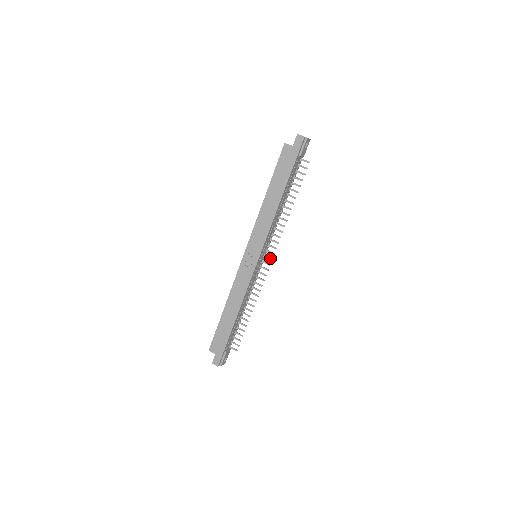
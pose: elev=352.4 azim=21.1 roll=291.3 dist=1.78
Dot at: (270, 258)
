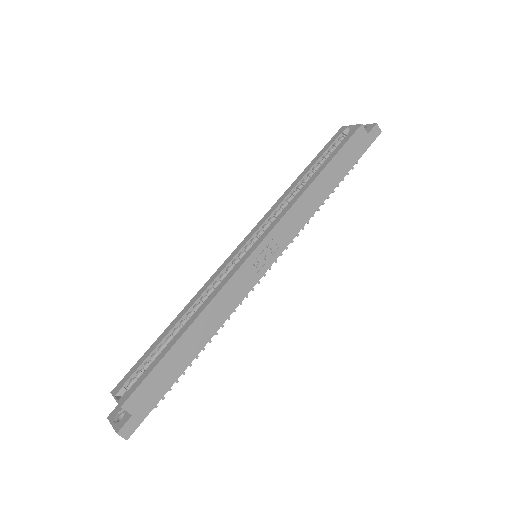
Dot at: occluded
